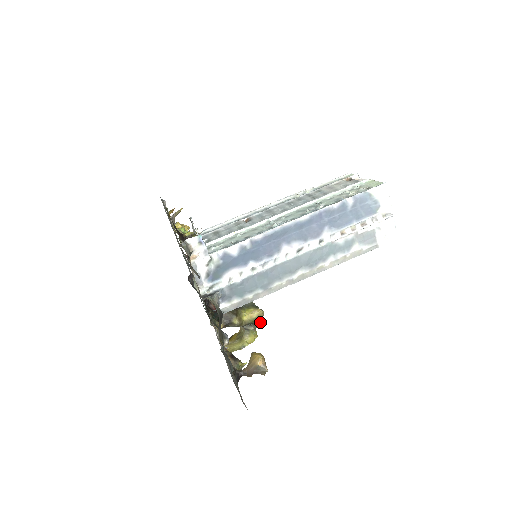
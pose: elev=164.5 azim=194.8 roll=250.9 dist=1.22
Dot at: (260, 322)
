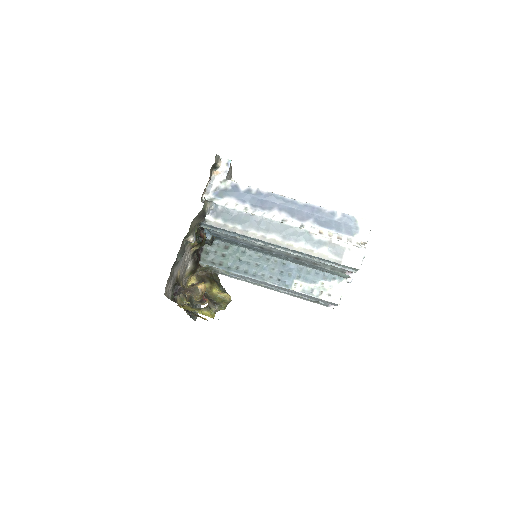
Dot at: (223, 307)
